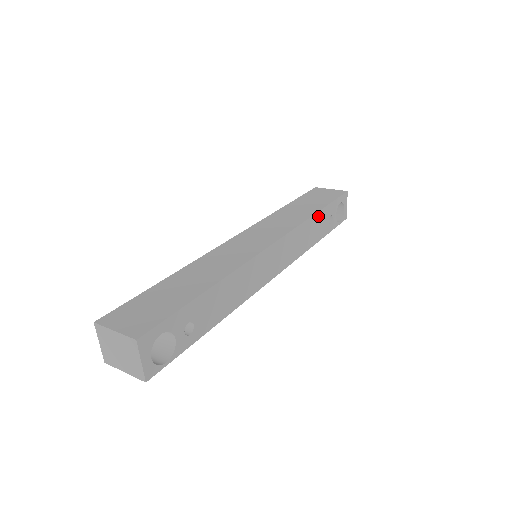
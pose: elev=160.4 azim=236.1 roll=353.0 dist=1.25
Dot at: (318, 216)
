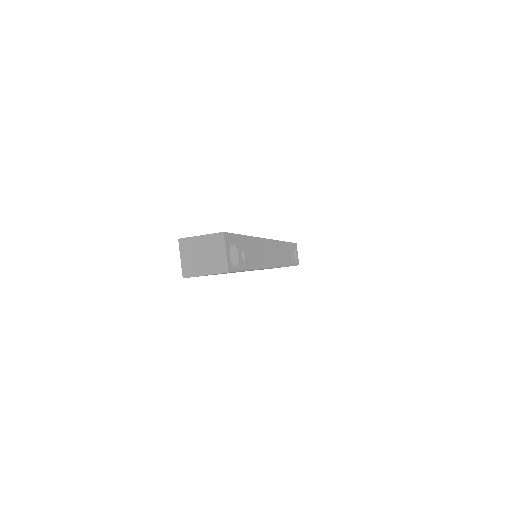
Dot at: (286, 245)
